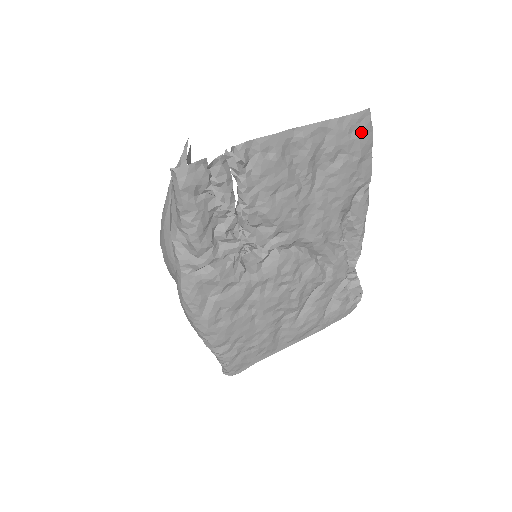
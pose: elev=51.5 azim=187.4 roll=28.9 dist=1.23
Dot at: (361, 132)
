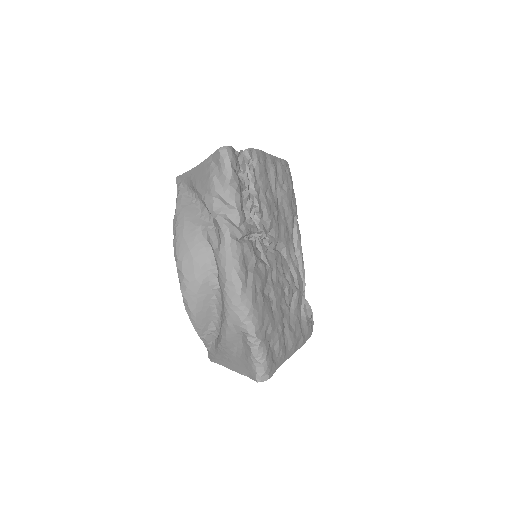
Dot at: (289, 173)
